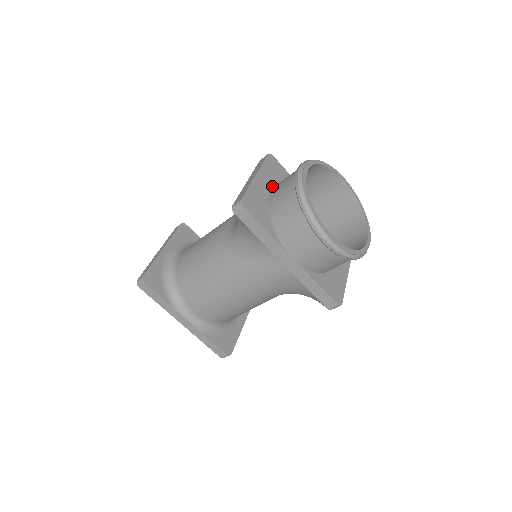
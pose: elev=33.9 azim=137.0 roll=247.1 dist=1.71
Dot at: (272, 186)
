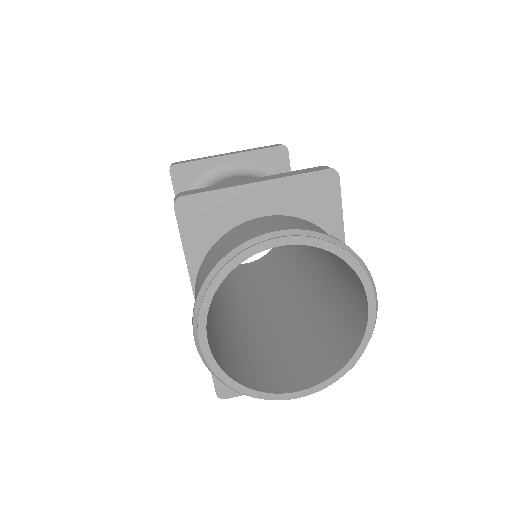
Dot at: (275, 213)
